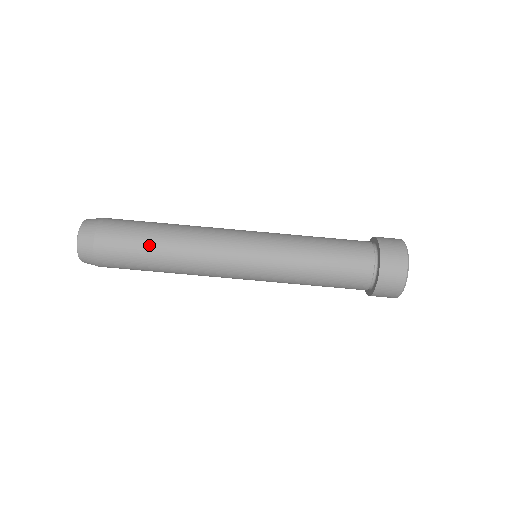
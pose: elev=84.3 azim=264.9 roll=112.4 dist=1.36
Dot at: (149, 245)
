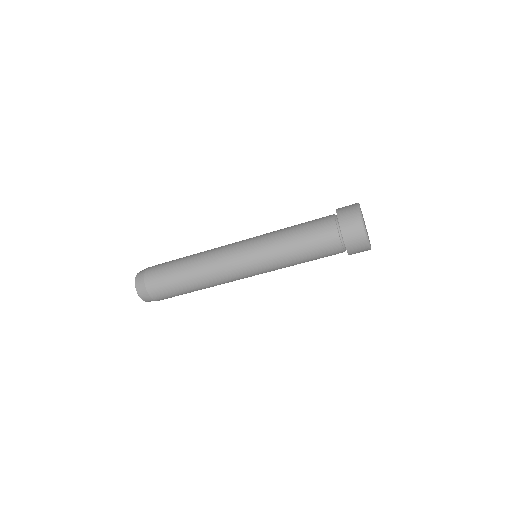
Dot at: (180, 278)
